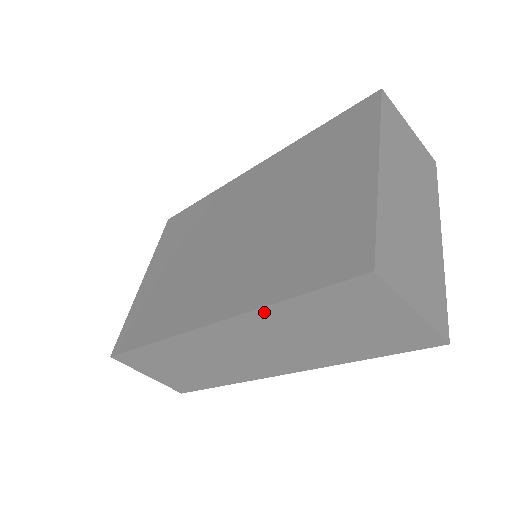
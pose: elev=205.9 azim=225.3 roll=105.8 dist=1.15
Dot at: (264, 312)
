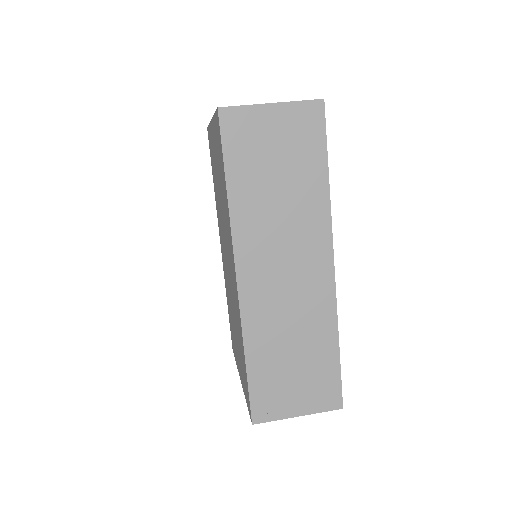
Dot at: (235, 215)
